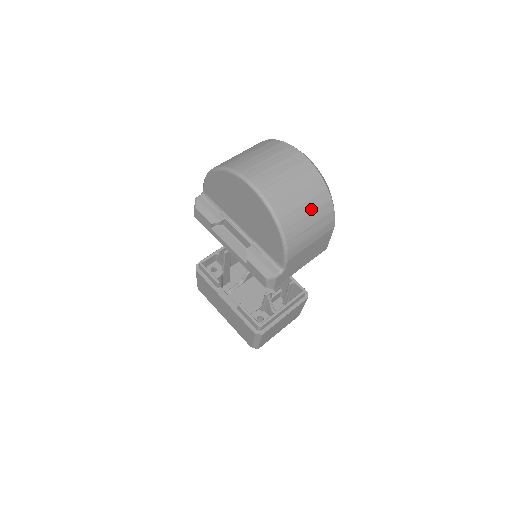
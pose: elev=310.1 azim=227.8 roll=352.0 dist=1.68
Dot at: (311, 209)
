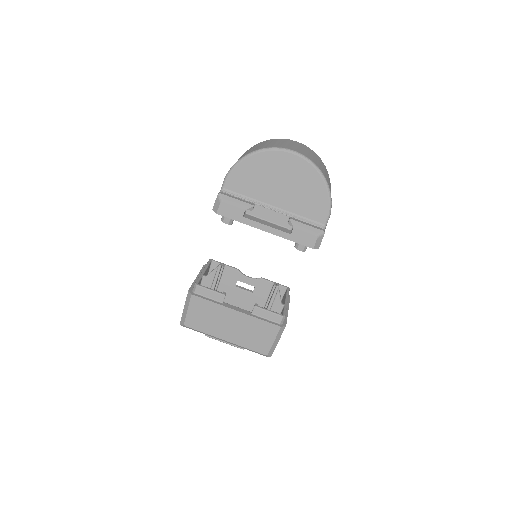
Dot at: (328, 177)
